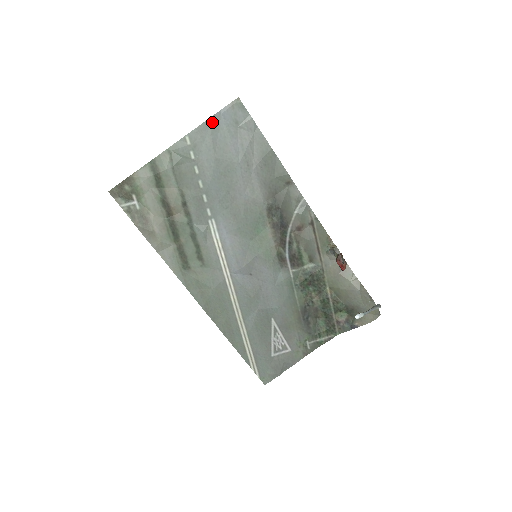
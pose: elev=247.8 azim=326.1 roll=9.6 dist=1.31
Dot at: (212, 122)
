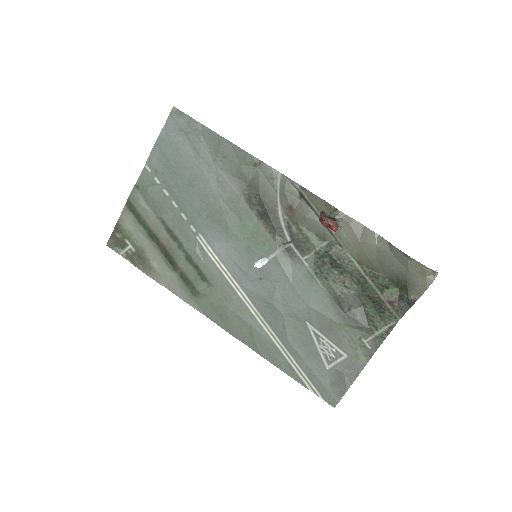
Dot at: (161, 141)
